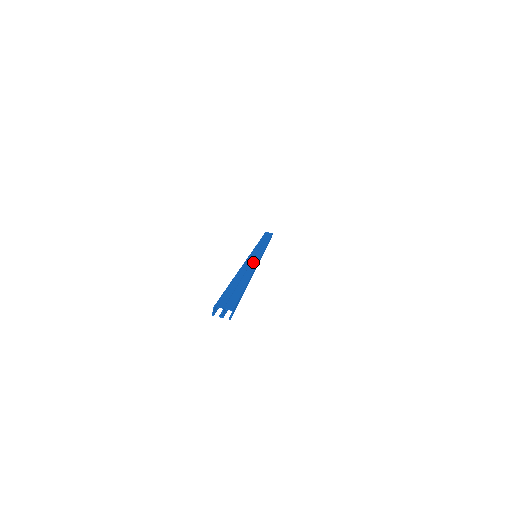
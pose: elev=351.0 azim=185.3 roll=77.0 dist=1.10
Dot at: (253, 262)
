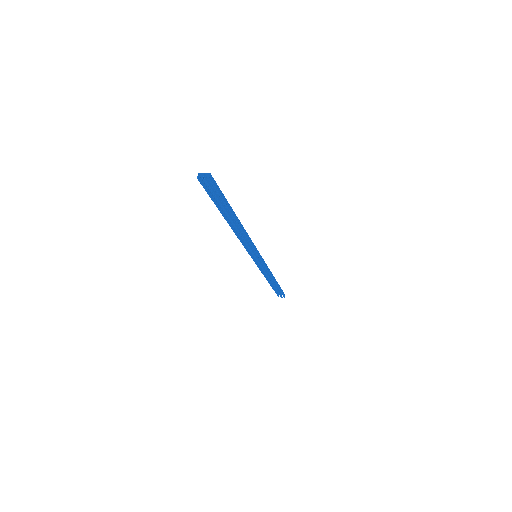
Dot at: occluded
